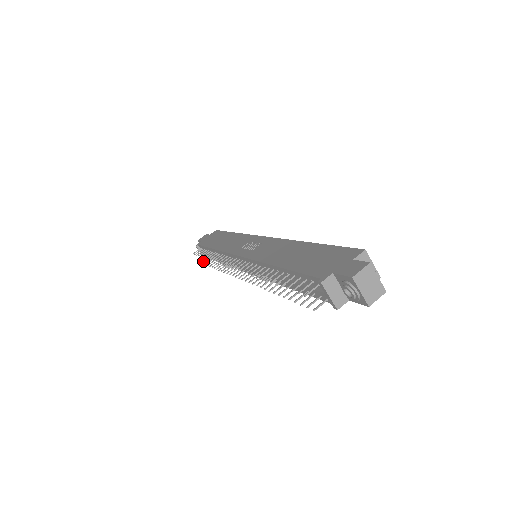
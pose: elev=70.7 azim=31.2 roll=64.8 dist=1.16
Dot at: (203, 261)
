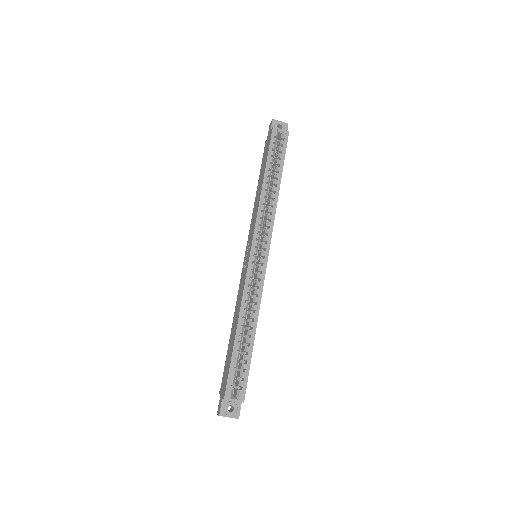
Dot at: occluded
